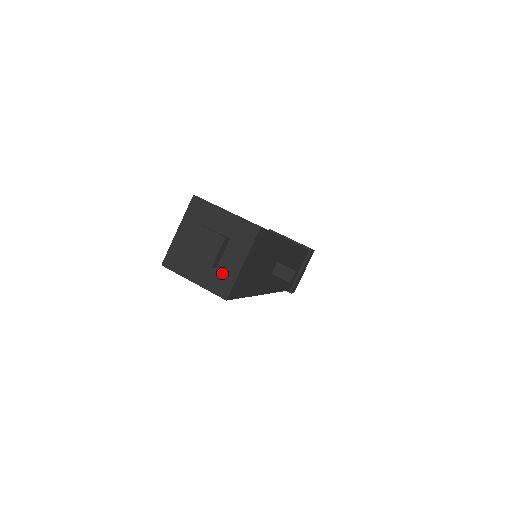
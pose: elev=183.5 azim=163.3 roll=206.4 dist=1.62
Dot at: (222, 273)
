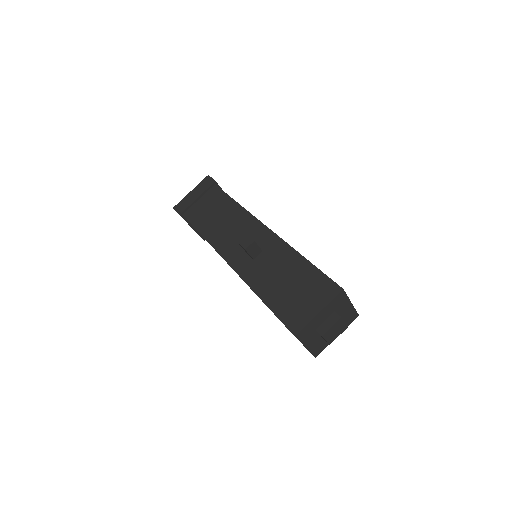
Dot at: (324, 342)
